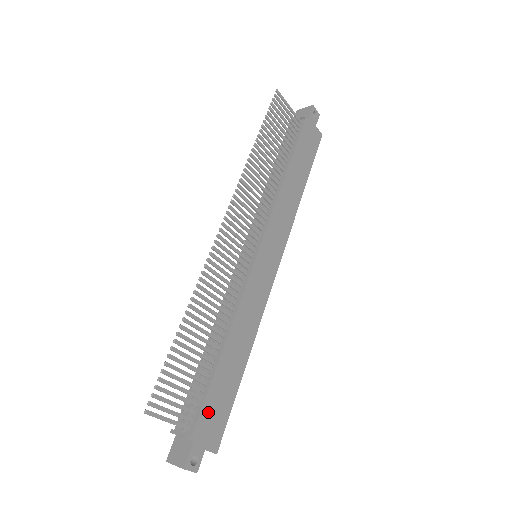
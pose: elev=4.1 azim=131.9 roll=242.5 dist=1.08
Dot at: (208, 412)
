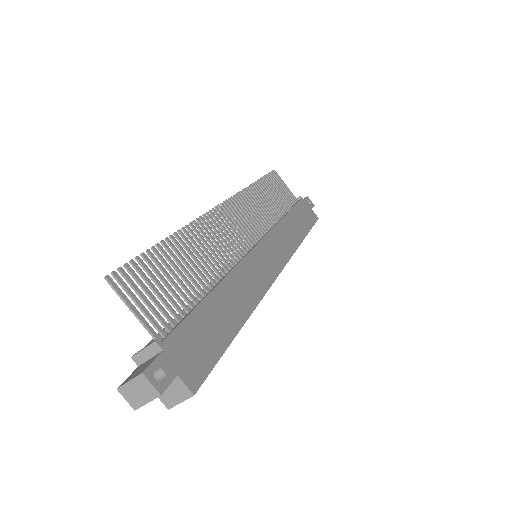
Dot at: (188, 335)
